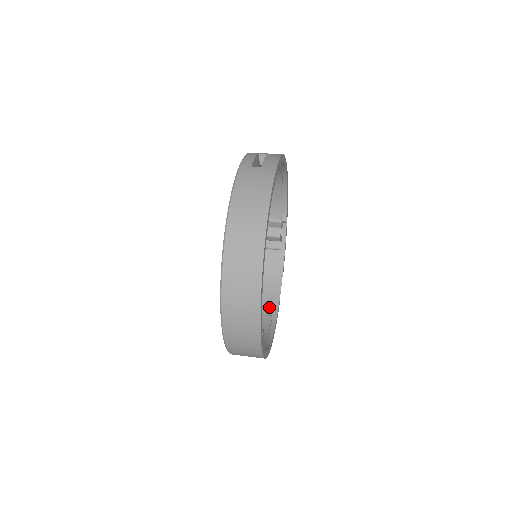
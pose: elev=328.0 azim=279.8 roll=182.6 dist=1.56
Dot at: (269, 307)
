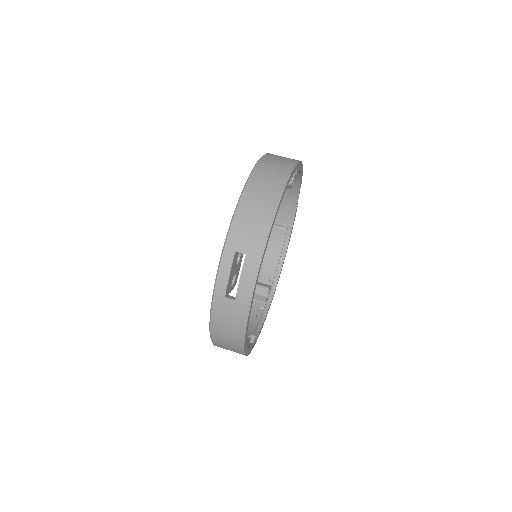
Dot at: (285, 217)
